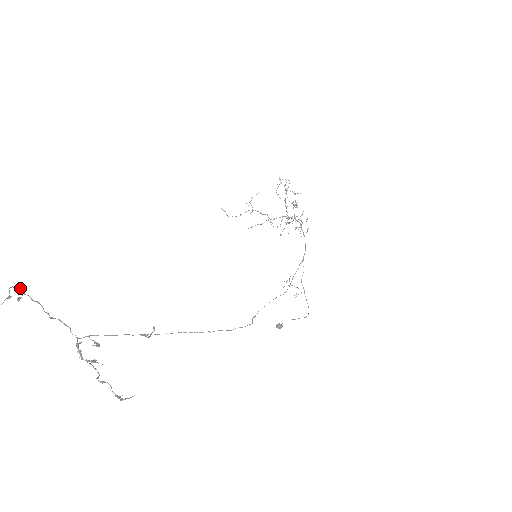
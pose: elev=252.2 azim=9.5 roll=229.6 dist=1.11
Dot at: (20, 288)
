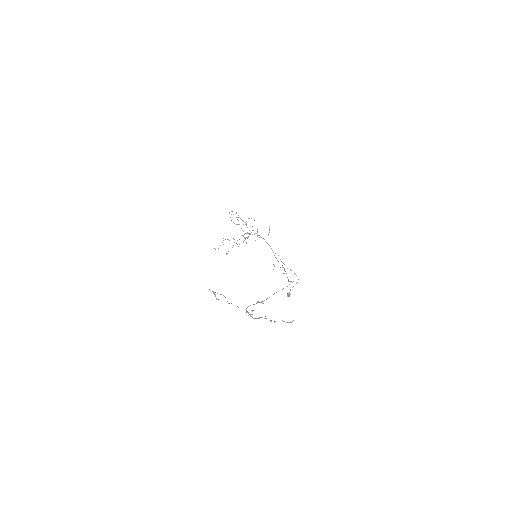
Dot at: (210, 290)
